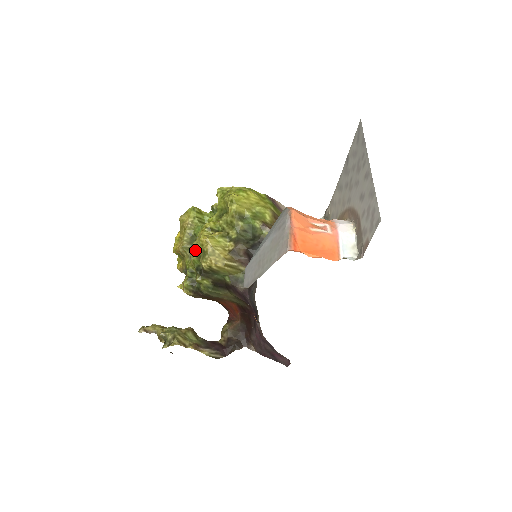
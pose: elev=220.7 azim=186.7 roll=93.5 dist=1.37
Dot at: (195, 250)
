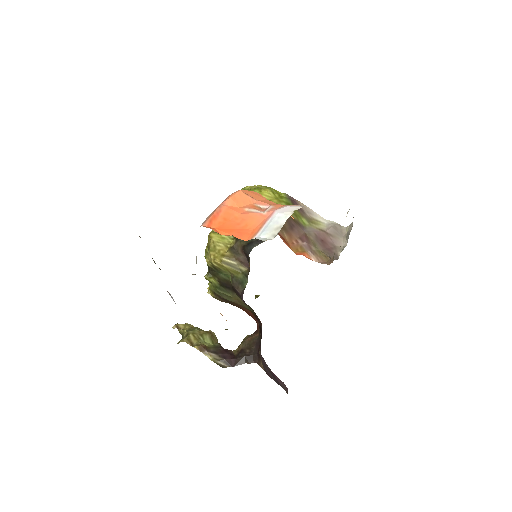
Dot at: (206, 247)
